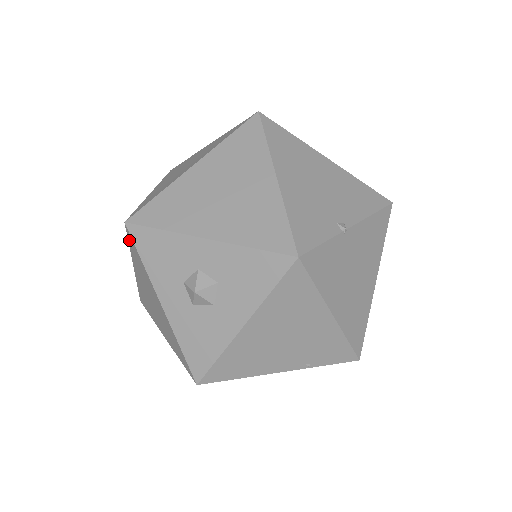
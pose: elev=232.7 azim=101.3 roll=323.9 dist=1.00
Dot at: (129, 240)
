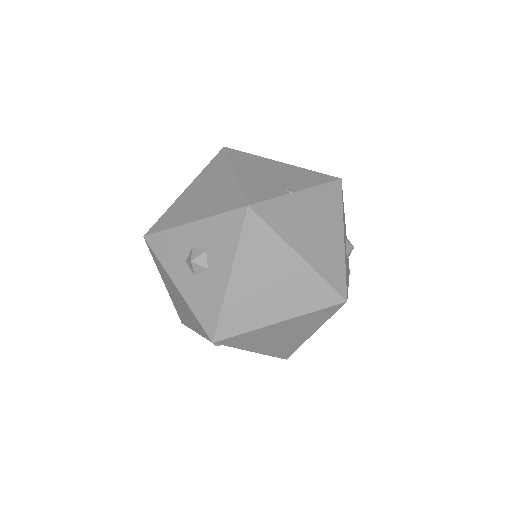
Dot at: (151, 252)
